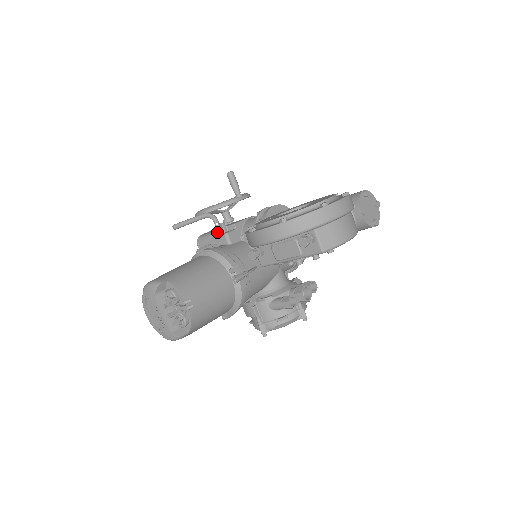
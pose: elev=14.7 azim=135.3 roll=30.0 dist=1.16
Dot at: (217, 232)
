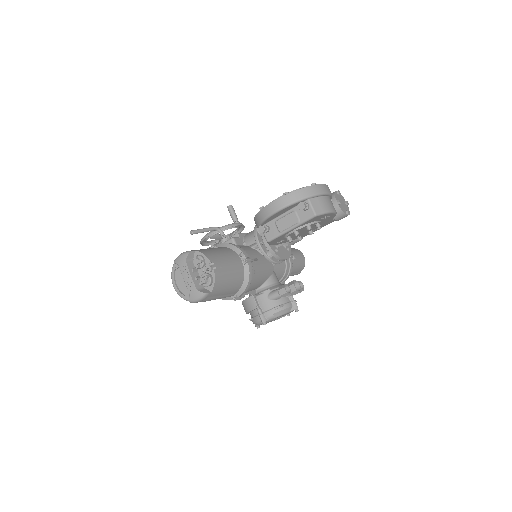
Dot at: (224, 241)
